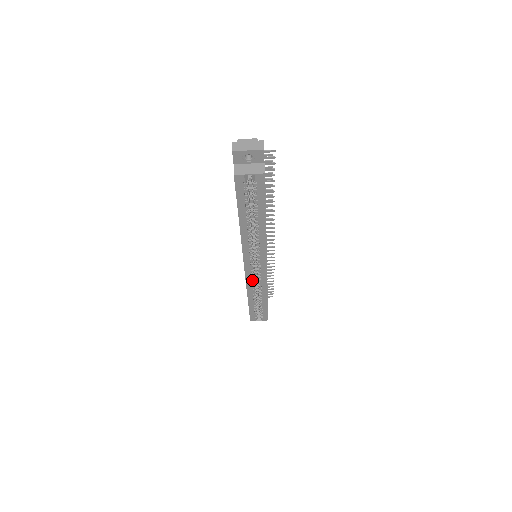
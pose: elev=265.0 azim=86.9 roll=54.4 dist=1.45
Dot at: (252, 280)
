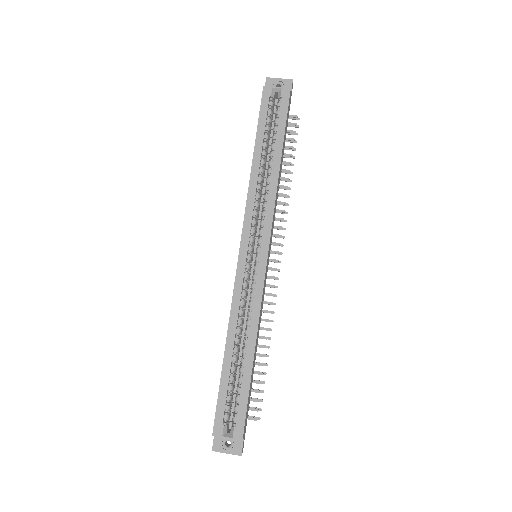
Dot at: (242, 291)
